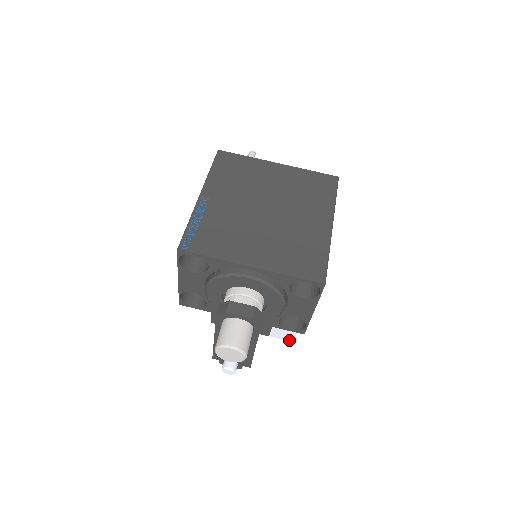
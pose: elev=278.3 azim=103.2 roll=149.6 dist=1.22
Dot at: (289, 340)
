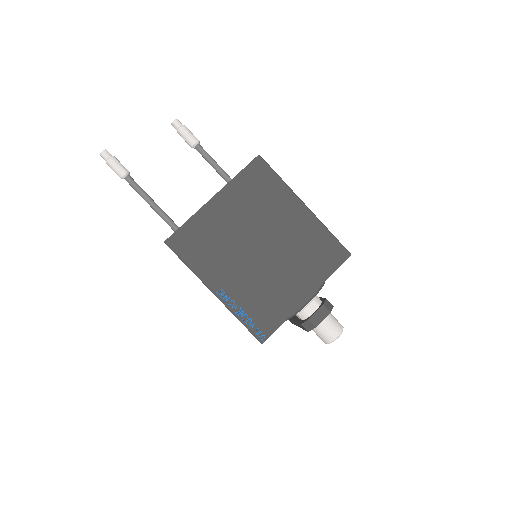
Dot at: occluded
